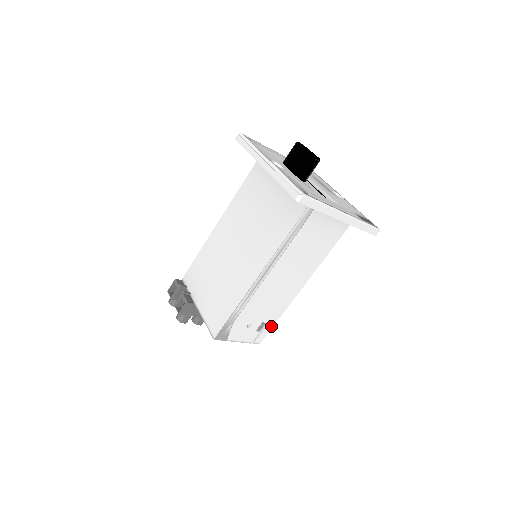
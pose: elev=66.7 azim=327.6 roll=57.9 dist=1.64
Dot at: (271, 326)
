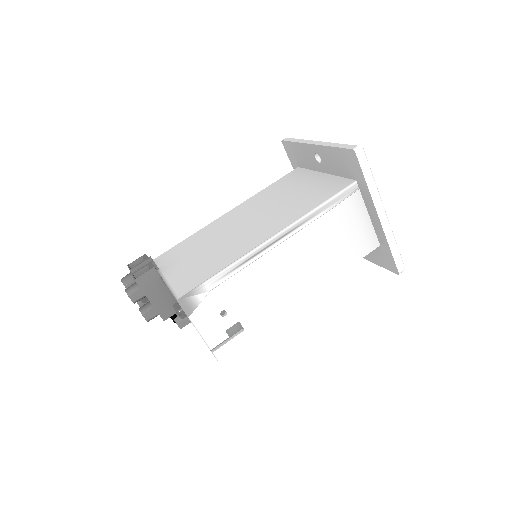
Dot at: (244, 338)
